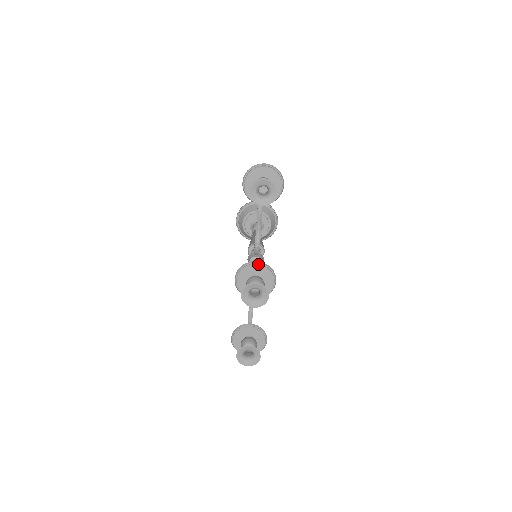
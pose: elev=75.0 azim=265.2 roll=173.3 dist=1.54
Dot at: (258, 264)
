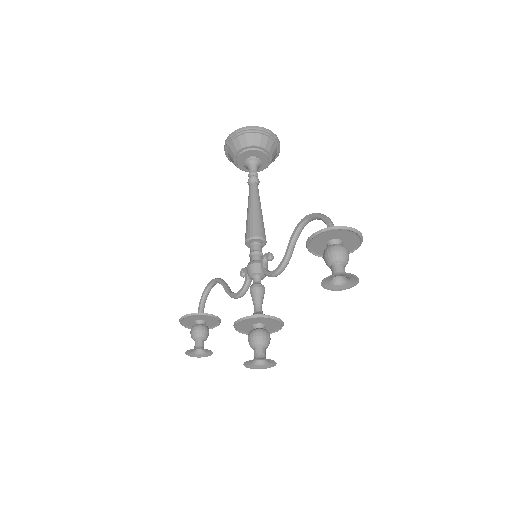
Dot at: (274, 319)
